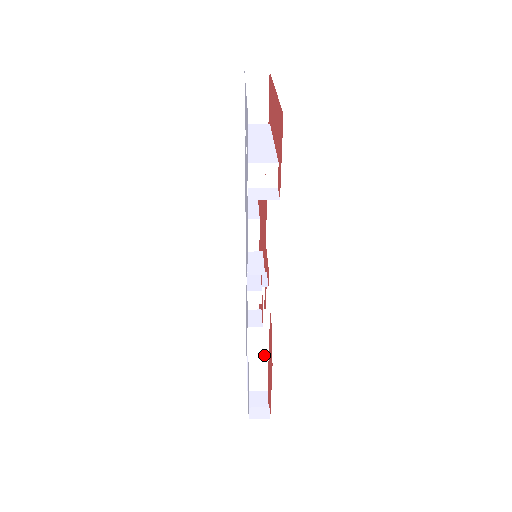
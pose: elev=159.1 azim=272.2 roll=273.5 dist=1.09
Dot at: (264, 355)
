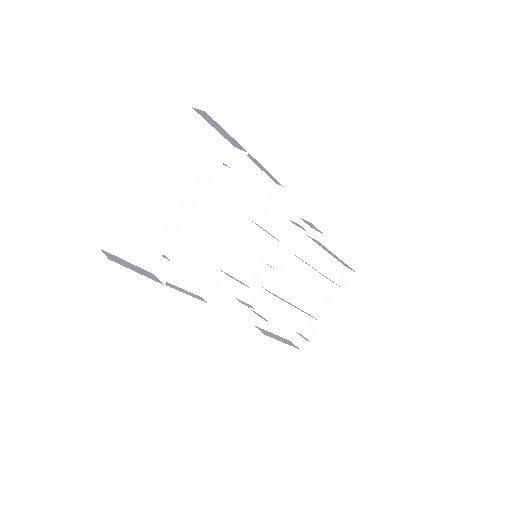
Dot at: occluded
